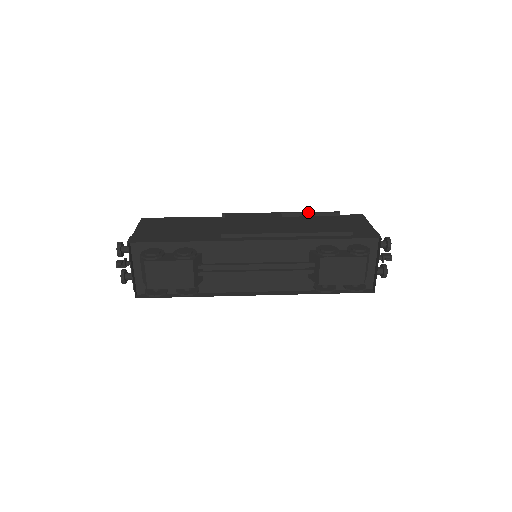
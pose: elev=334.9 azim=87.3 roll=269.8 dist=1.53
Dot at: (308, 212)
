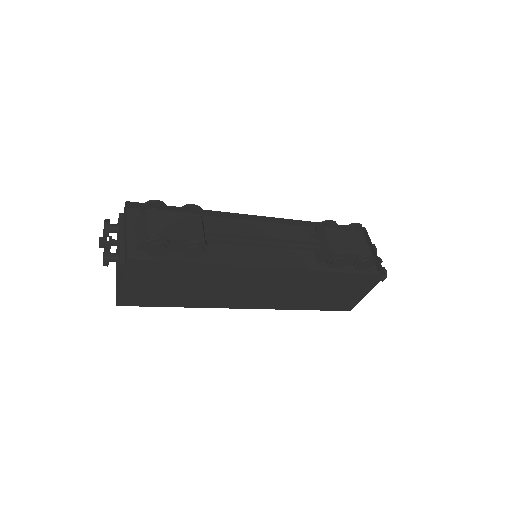
Dot at: occluded
